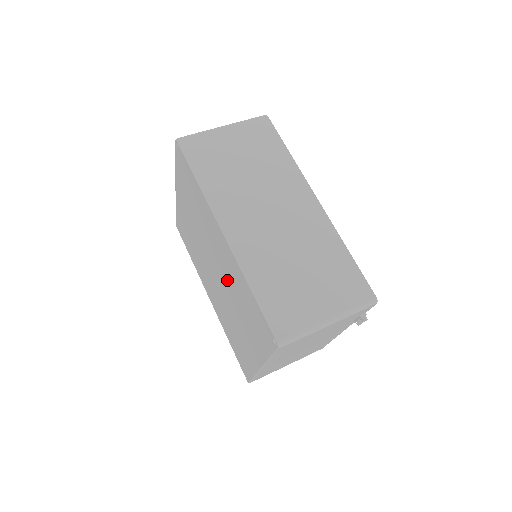
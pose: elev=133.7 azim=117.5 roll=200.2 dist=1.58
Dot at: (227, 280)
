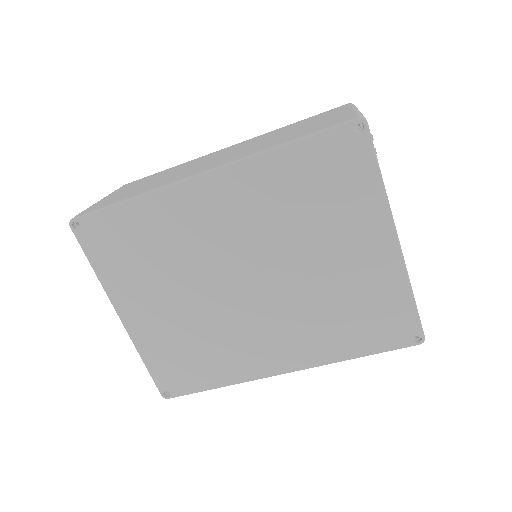
Dot at: (264, 237)
